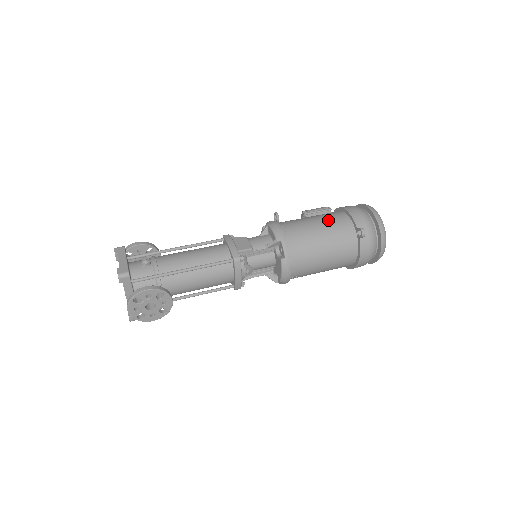
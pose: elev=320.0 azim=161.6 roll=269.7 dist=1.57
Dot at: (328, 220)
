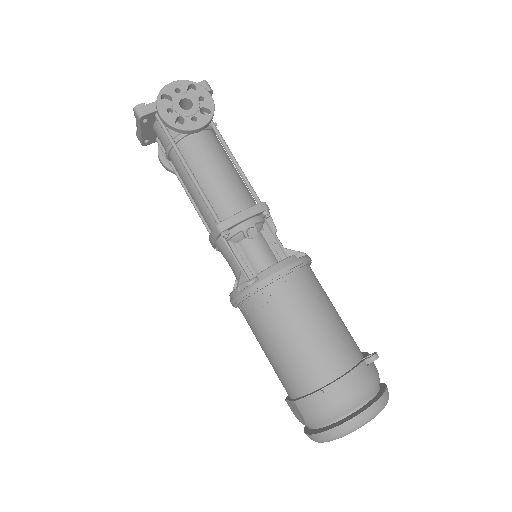
Dot at: occluded
